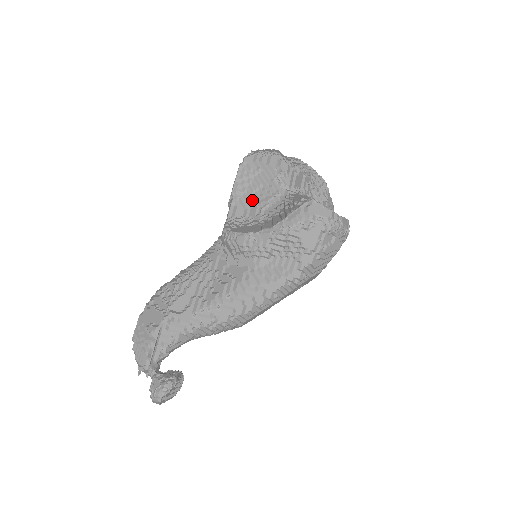
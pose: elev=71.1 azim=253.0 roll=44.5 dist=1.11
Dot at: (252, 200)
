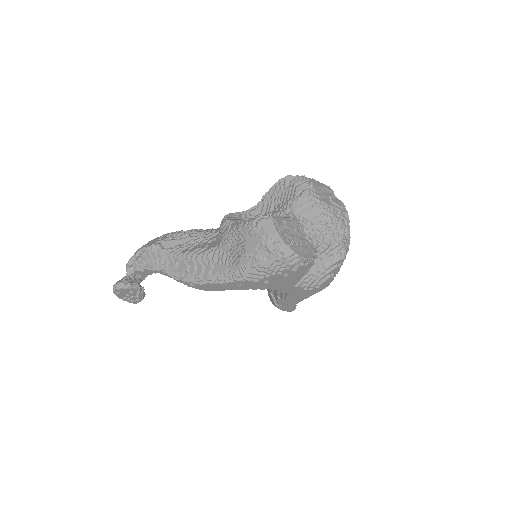
Dot at: (270, 208)
